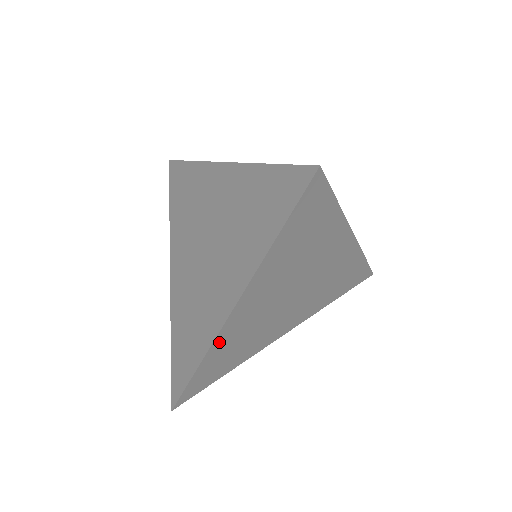
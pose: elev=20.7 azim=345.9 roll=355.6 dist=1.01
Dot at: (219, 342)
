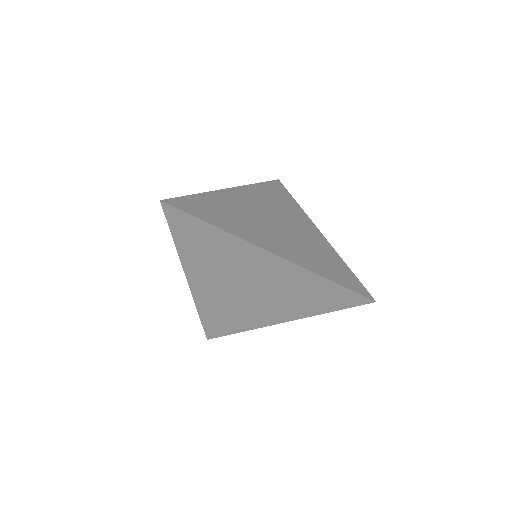
Dot at: (200, 301)
